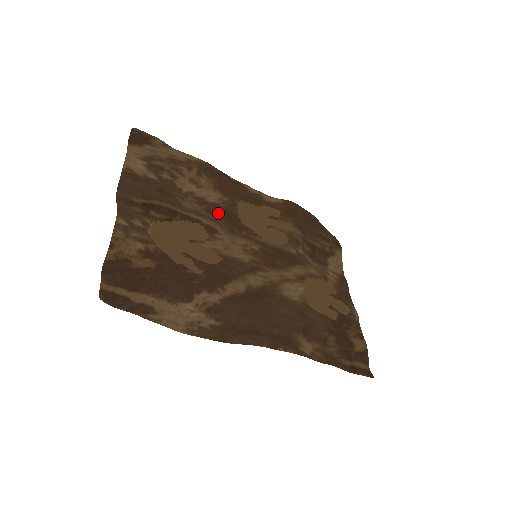
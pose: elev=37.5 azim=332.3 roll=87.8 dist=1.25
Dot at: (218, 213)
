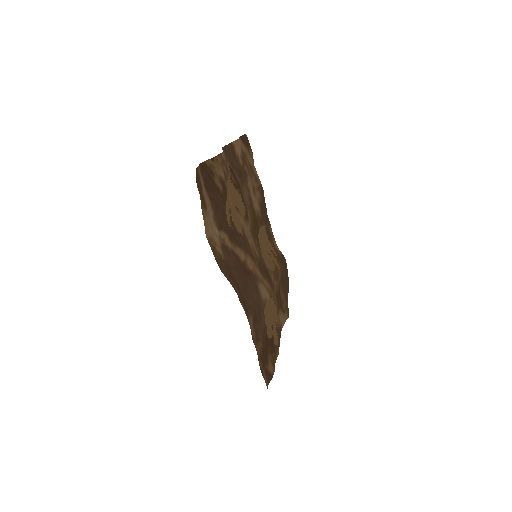
Dot at: (253, 215)
